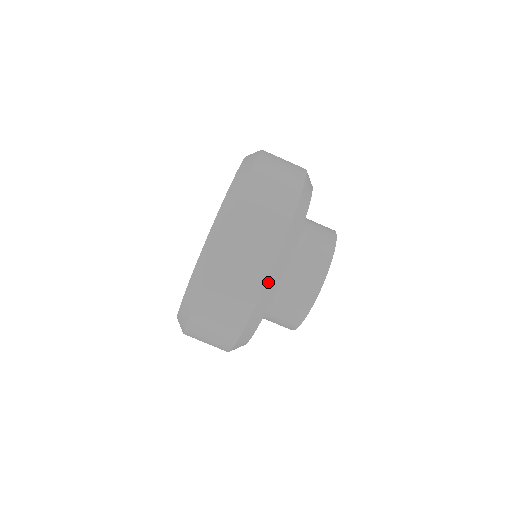
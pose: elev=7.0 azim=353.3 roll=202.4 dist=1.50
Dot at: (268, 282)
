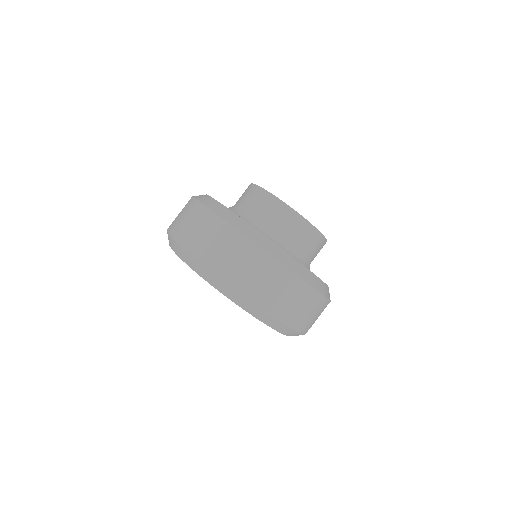
Dot at: (200, 201)
